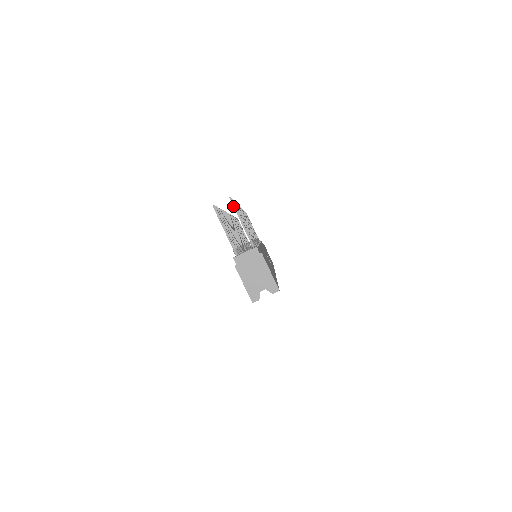
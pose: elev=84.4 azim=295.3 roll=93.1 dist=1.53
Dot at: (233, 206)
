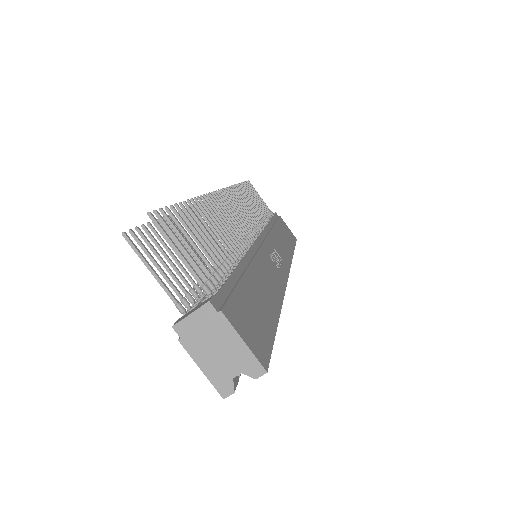
Dot at: occluded
